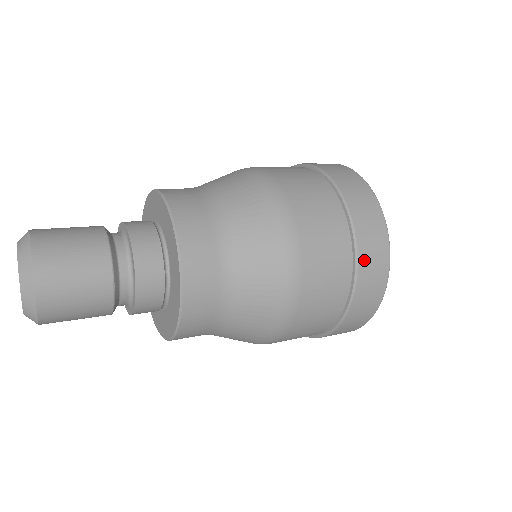
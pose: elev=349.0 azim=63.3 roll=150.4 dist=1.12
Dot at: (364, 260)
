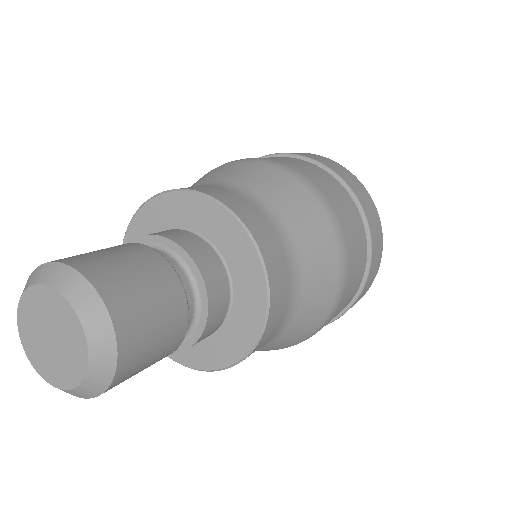
Dot at: (366, 210)
